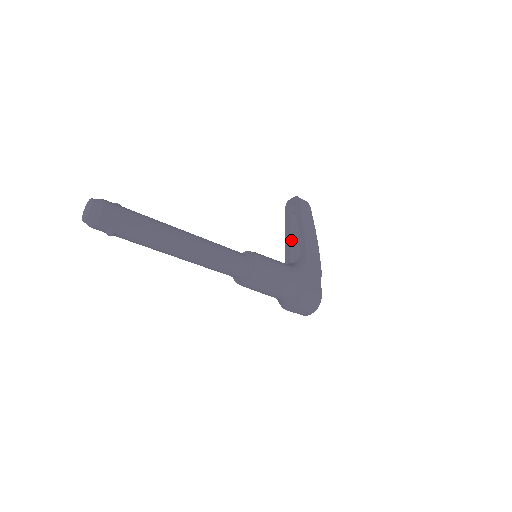
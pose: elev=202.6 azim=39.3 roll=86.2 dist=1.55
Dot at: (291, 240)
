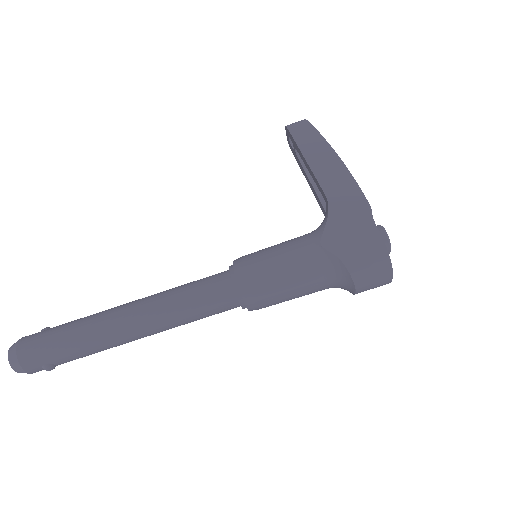
Dot at: (315, 188)
